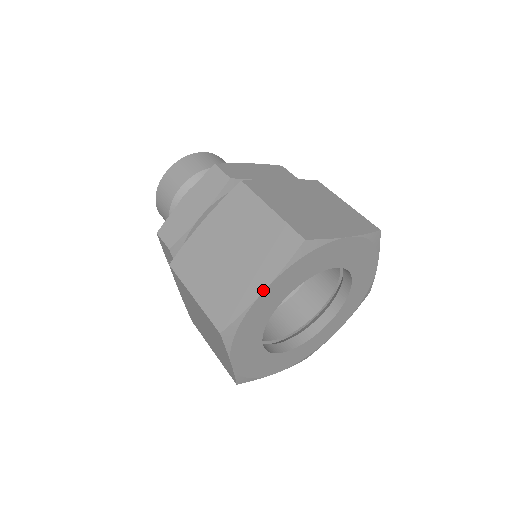
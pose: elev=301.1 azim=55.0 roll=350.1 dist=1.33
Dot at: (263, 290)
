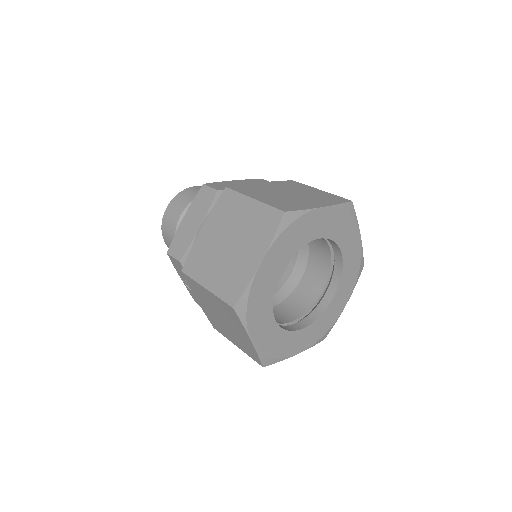
Dot at: (260, 262)
